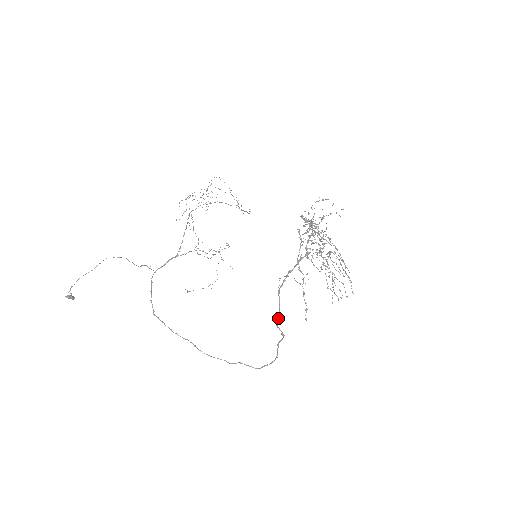
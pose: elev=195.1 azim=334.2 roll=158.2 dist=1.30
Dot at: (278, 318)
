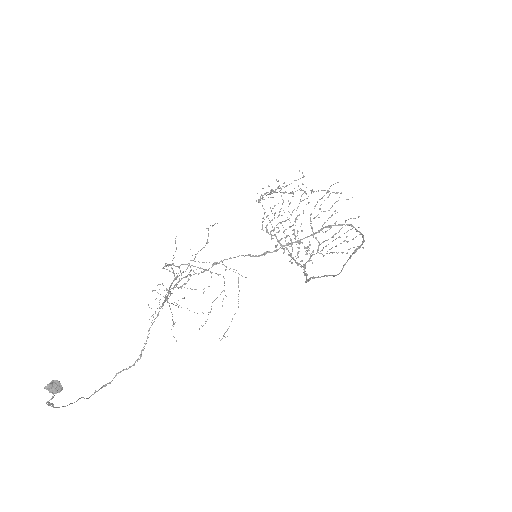
Dot at: (335, 275)
